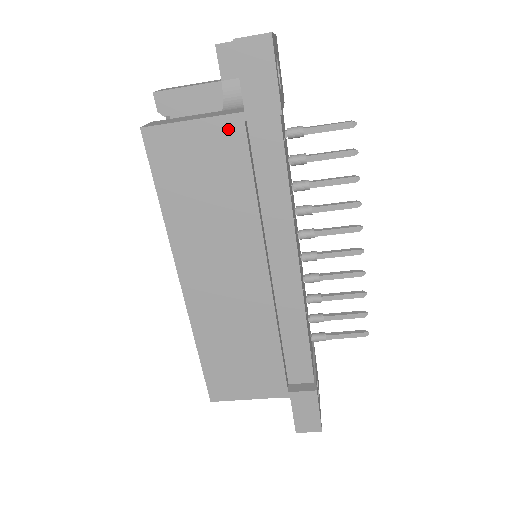
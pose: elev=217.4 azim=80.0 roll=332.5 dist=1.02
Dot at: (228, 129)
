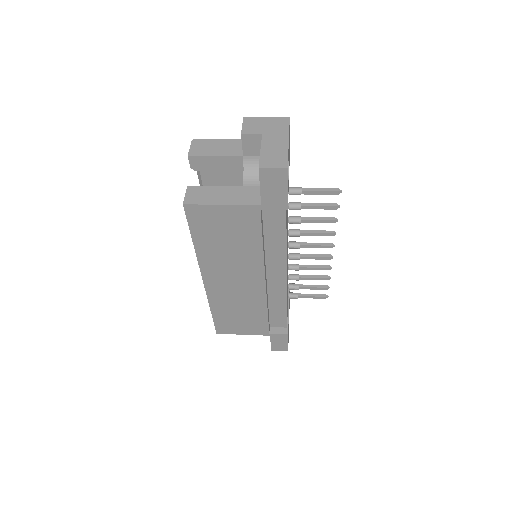
Dot at: (248, 212)
